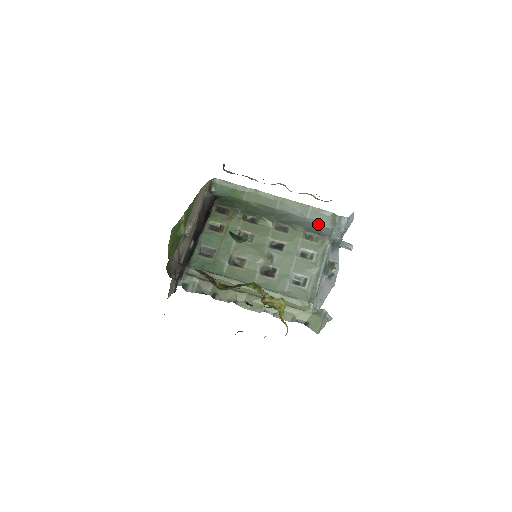
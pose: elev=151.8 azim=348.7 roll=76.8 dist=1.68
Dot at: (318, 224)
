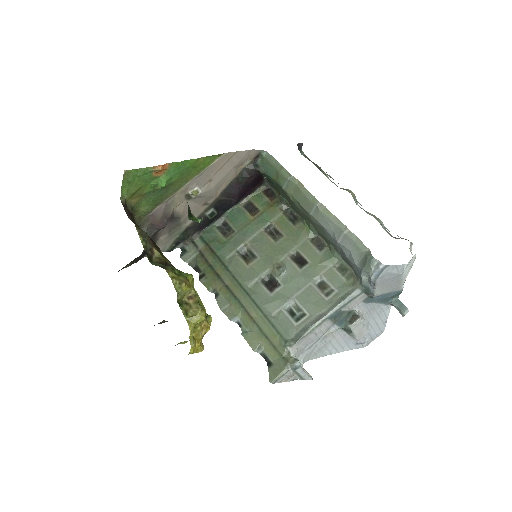
Dot at: (349, 256)
